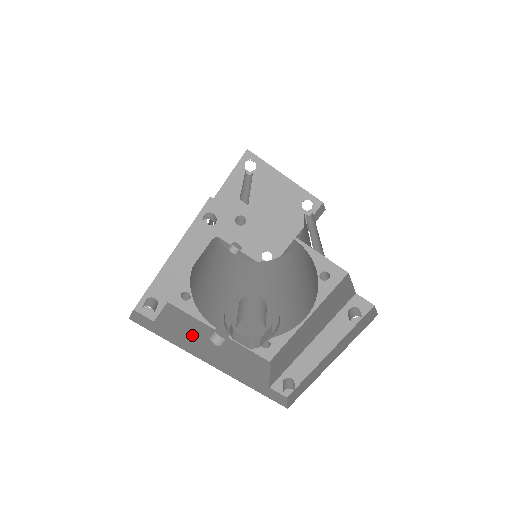
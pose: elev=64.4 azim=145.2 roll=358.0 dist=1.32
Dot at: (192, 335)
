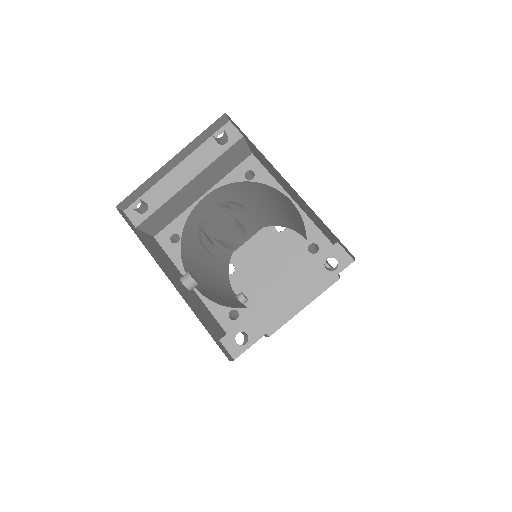
Dot at: (164, 261)
